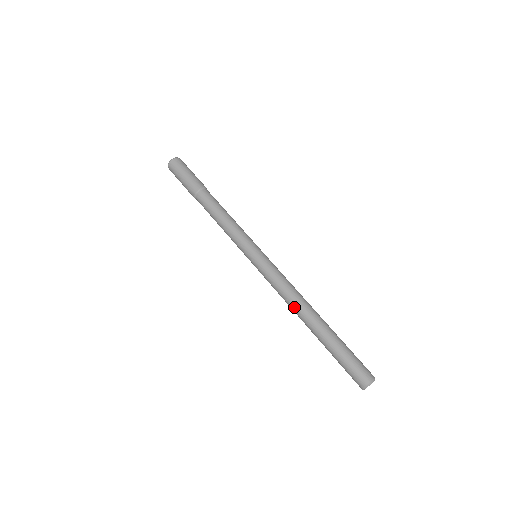
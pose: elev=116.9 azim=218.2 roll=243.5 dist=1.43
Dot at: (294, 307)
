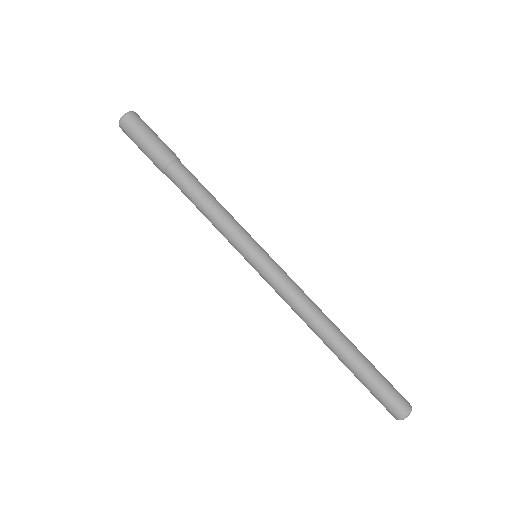
Dot at: occluded
